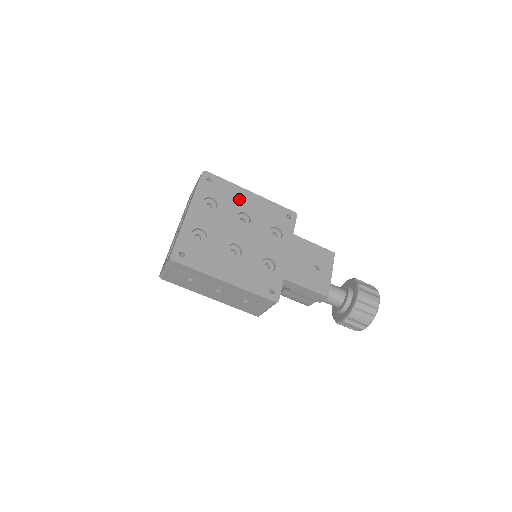
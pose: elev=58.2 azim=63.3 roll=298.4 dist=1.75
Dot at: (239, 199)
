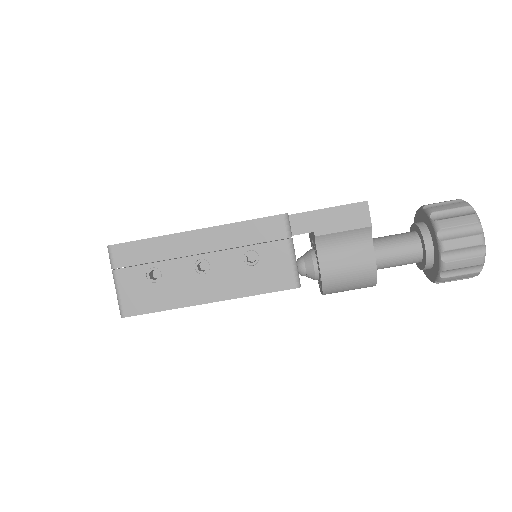
Dot at: occluded
